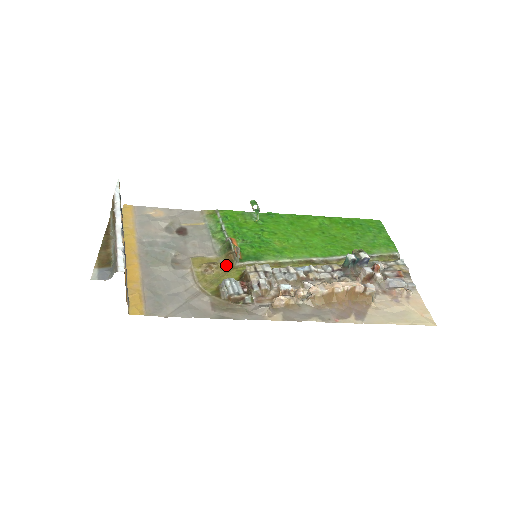
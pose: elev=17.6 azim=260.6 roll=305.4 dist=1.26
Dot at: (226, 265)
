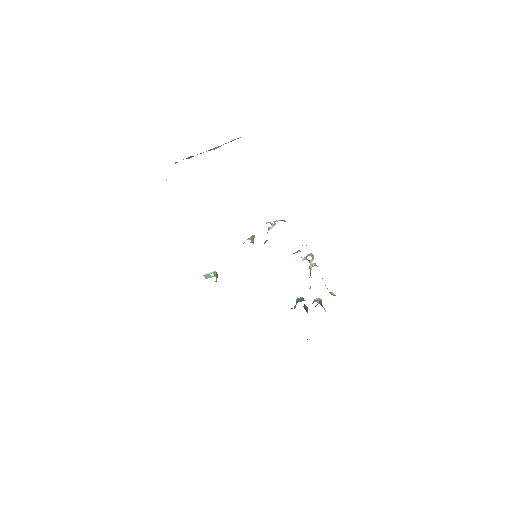
Dot at: occluded
